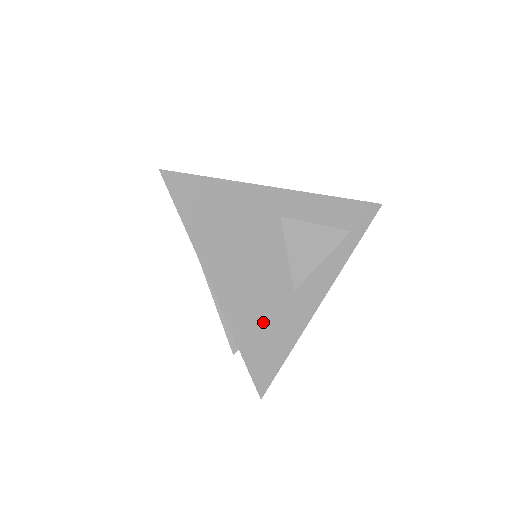
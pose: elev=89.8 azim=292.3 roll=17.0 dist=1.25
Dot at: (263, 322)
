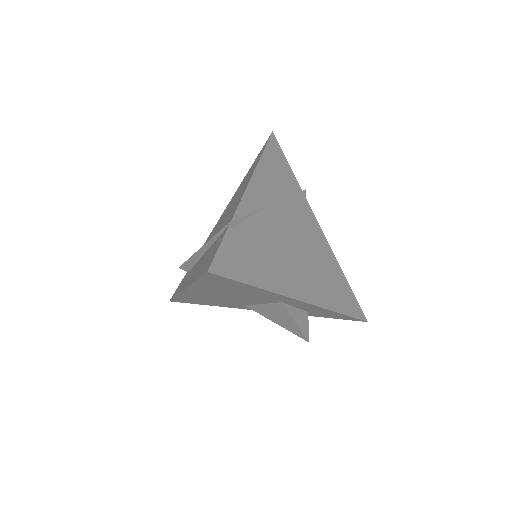
Dot at: (206, 300)
